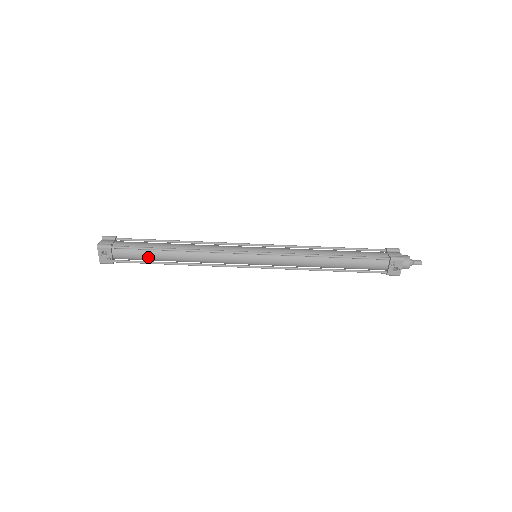
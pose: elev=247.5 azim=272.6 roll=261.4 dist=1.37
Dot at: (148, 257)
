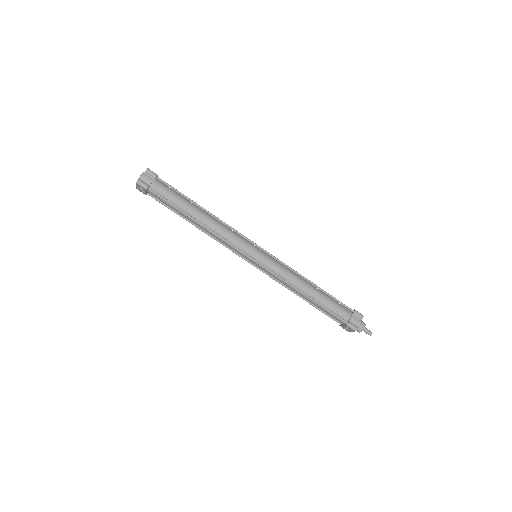
Dot at: (174, 209)
